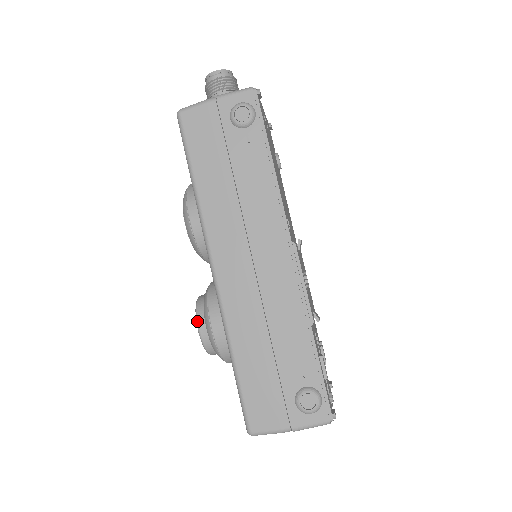
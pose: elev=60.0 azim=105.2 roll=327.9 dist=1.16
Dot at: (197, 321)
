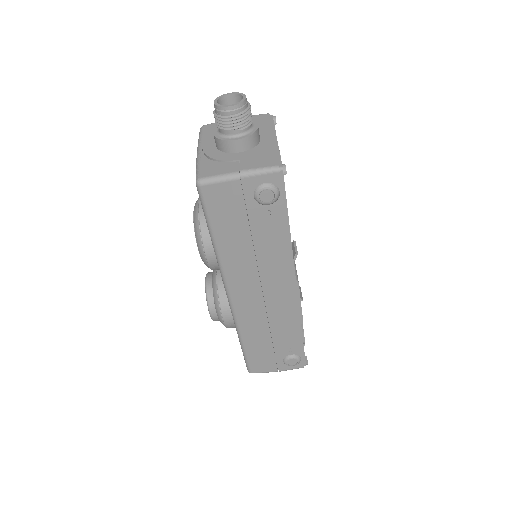
Dot at: (209, 311)
